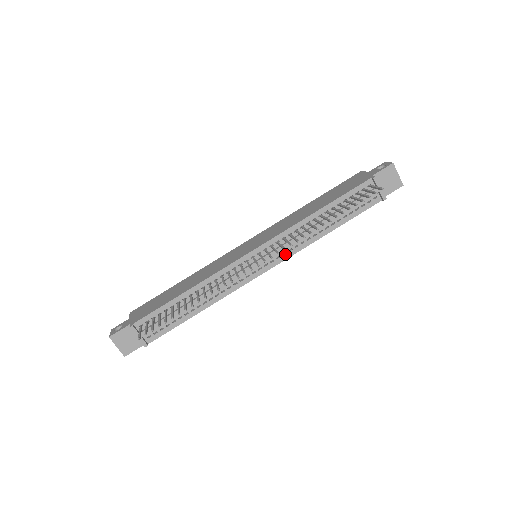
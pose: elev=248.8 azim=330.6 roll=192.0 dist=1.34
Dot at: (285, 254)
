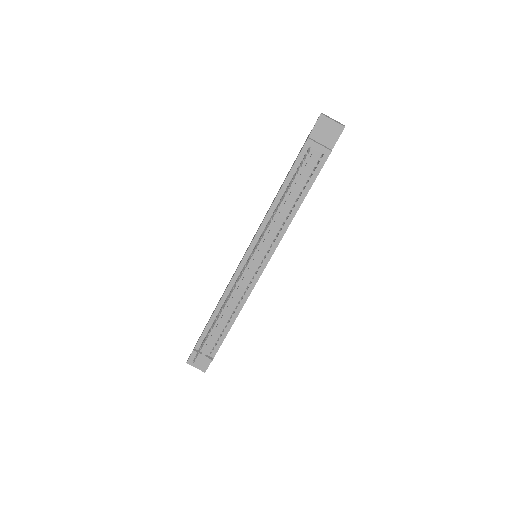
Dot at: (272, 246)
